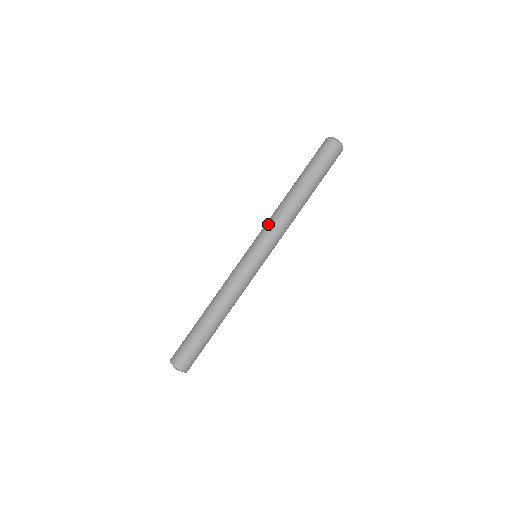
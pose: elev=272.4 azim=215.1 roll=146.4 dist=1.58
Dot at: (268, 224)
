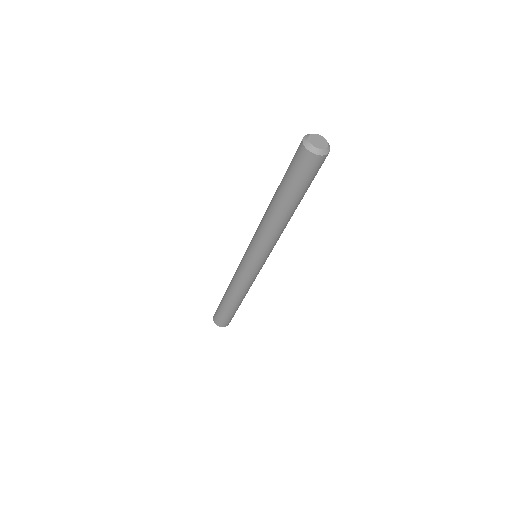
Dot at: (256, 237)
